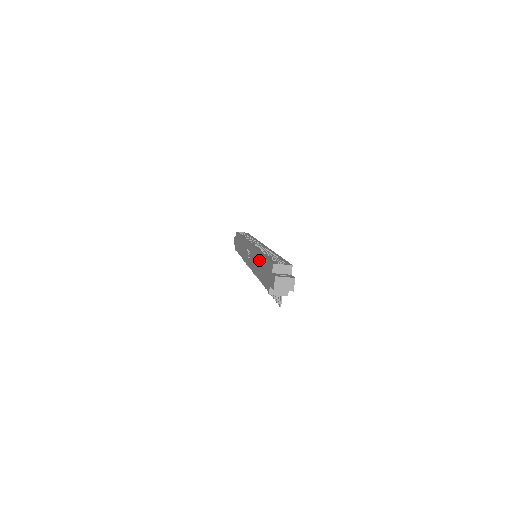
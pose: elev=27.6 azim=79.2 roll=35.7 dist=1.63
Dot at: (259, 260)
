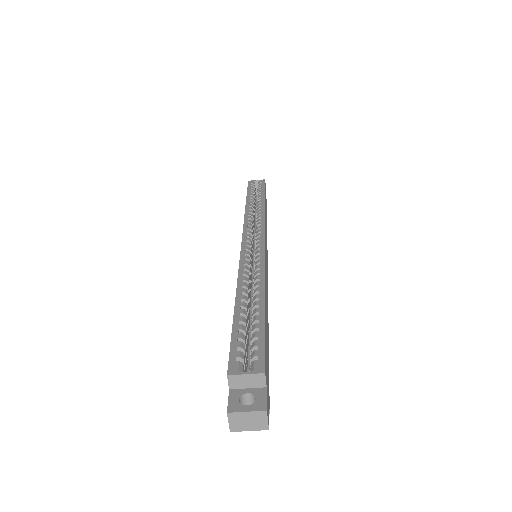
Dot at: occluded
